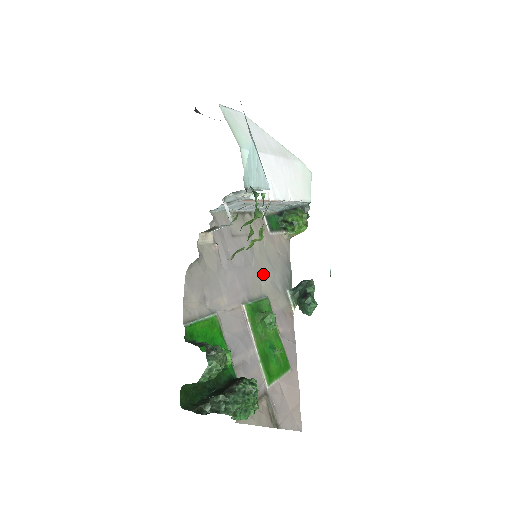
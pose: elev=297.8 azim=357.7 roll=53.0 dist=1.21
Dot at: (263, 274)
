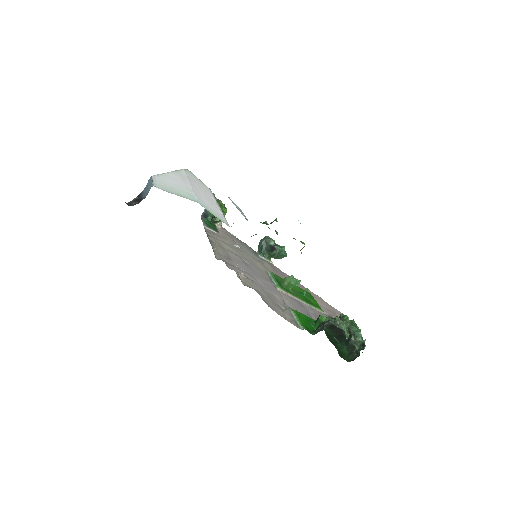
Dot at: (252, 262)
